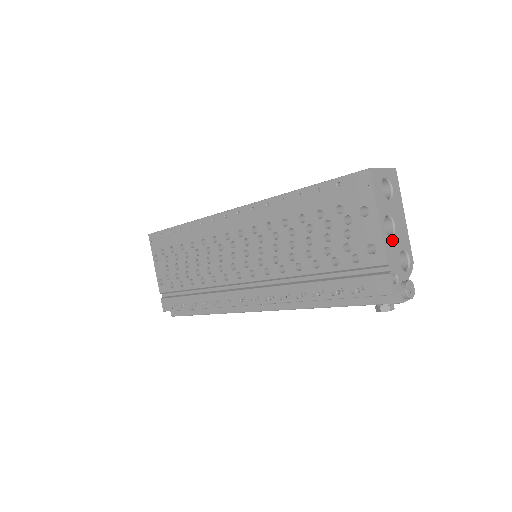
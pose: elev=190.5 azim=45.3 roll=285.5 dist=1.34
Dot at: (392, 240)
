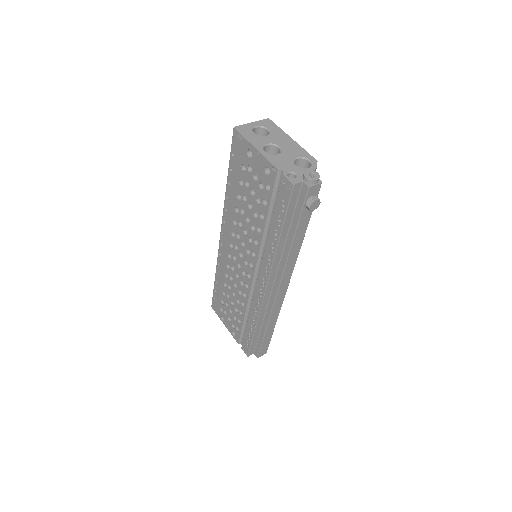
Dot at: (279, 156)
